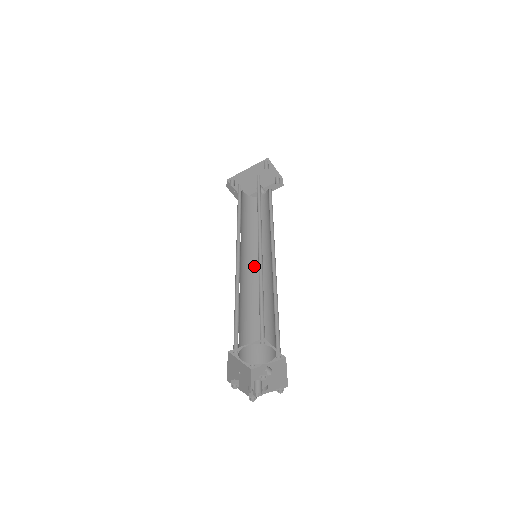
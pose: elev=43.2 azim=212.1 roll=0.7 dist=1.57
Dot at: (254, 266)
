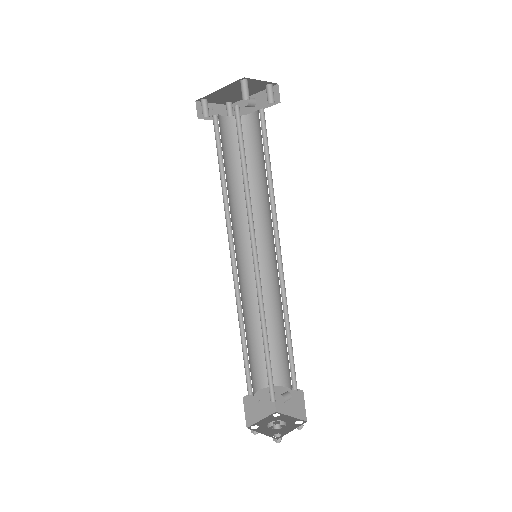
Dot at: (258, 254)
